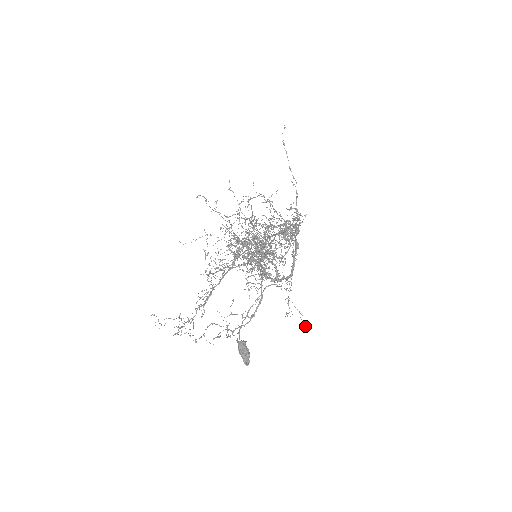
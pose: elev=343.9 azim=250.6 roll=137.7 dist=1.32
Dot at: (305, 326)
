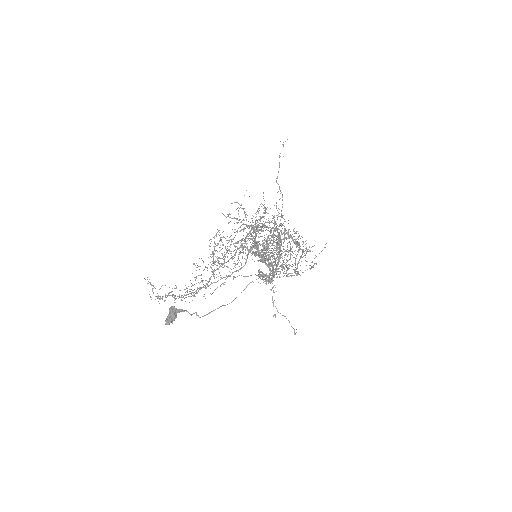
Dot at: (295, 334)
